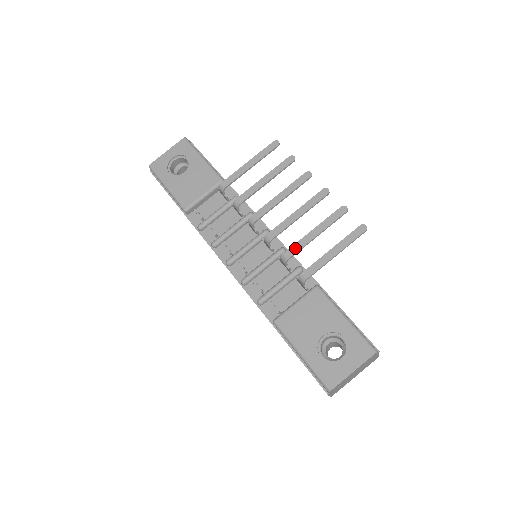
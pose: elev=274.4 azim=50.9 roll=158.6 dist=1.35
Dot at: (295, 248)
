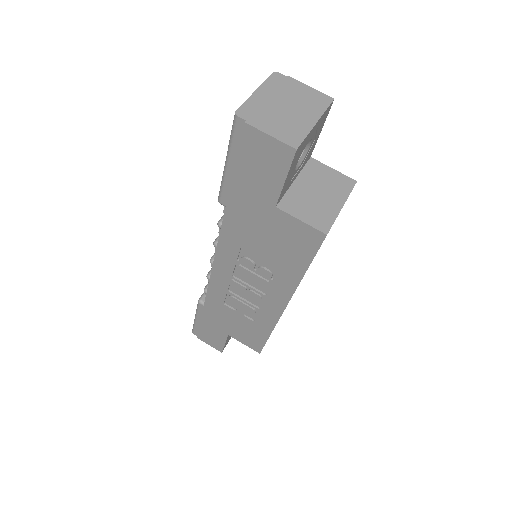
Dot at: occluded
